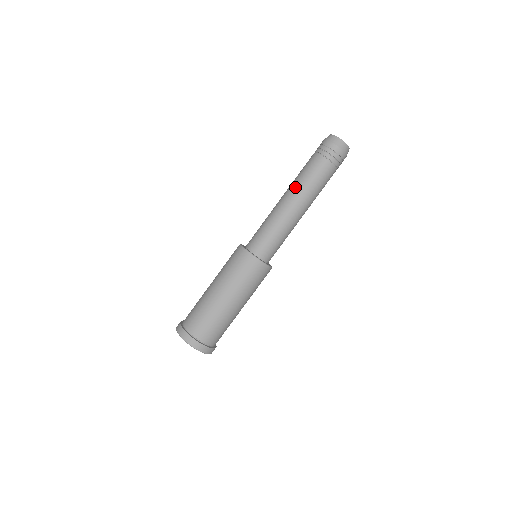
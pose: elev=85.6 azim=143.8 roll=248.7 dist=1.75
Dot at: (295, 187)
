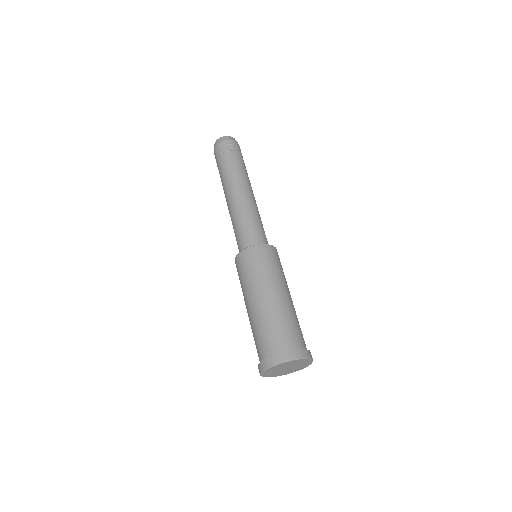
Dot at: occluded
